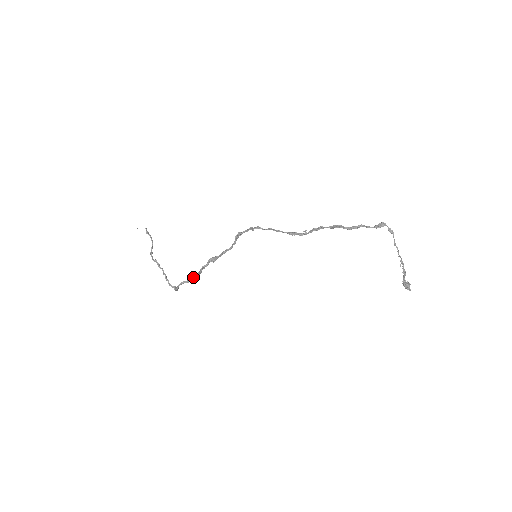
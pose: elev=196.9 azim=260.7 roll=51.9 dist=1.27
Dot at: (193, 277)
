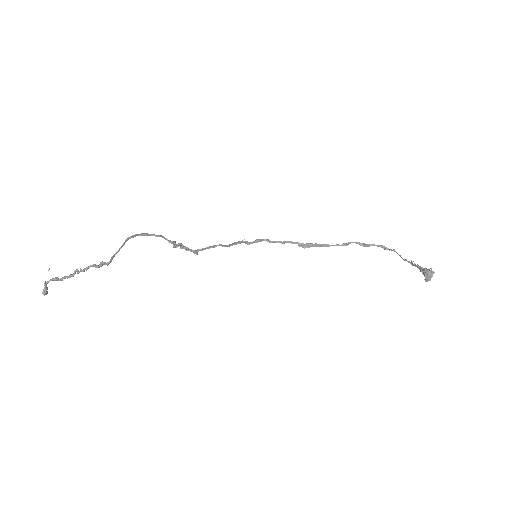
Dot at: (167, 239)
